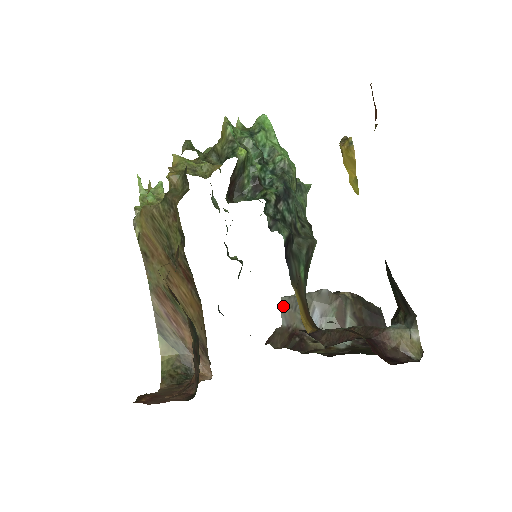
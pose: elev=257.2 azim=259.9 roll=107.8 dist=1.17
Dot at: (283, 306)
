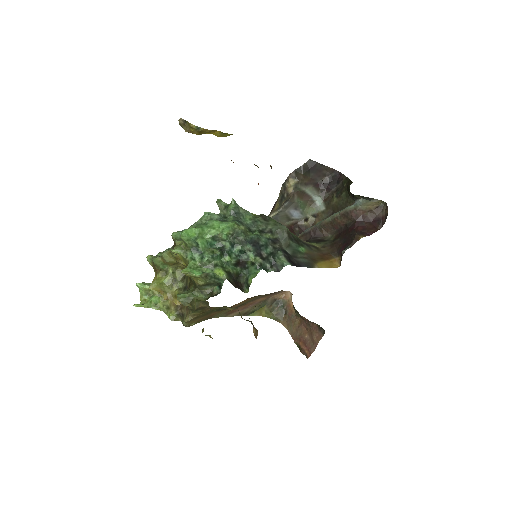
Dot at: occluded
